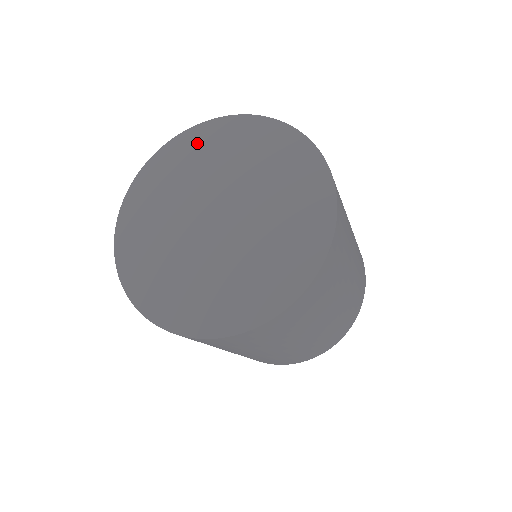
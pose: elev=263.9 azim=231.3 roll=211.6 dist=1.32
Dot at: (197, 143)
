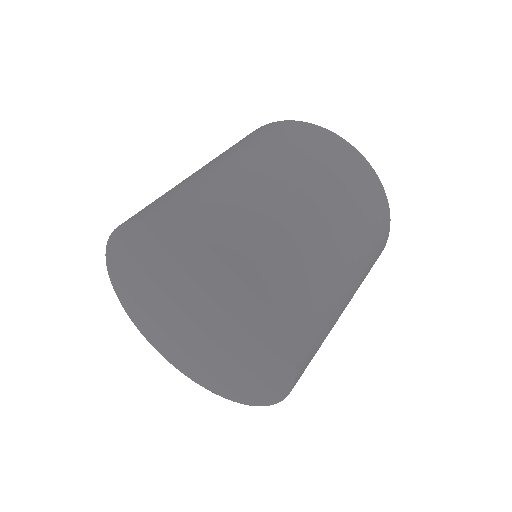
Dot at: (131, 248)
